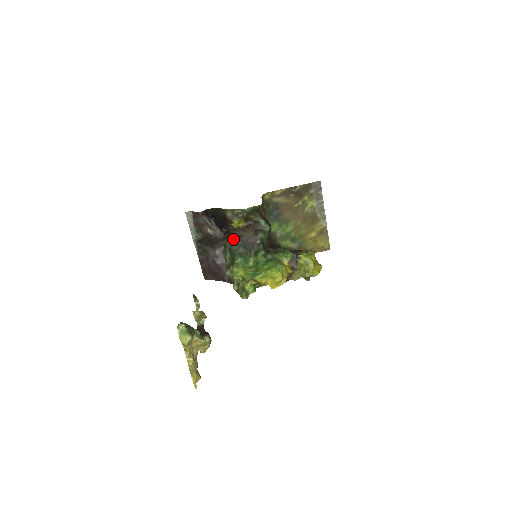
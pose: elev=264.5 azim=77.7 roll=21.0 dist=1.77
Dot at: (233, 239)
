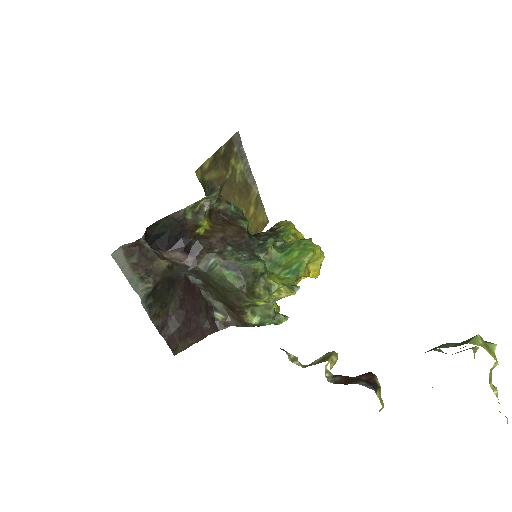
Dot at: (216, 250)
